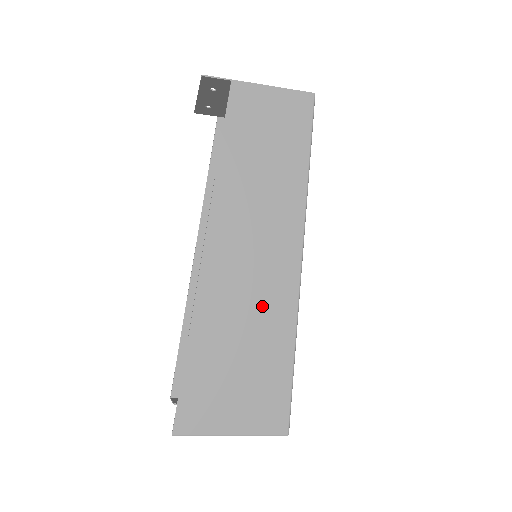
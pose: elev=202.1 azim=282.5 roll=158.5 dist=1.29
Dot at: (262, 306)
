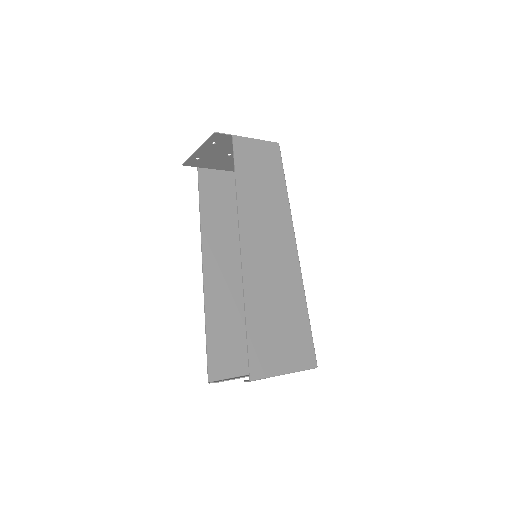
Dot at: (282, 280)
